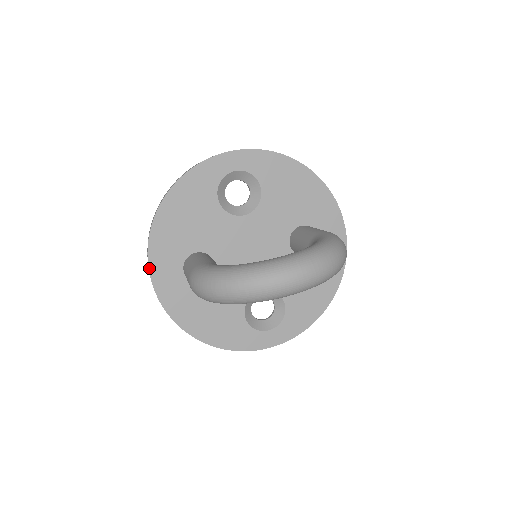
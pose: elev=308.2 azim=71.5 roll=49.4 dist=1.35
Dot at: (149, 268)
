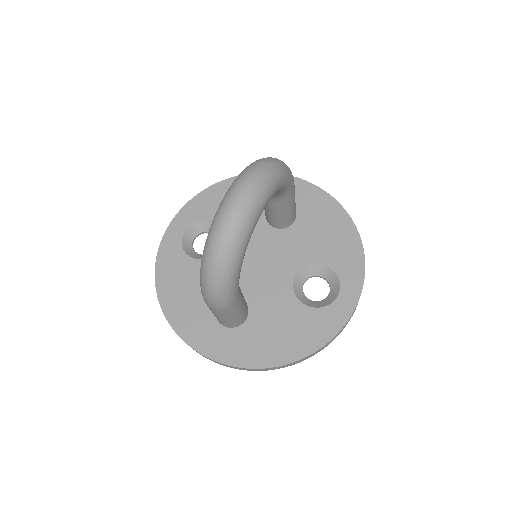
Dot at: (198, 351)
